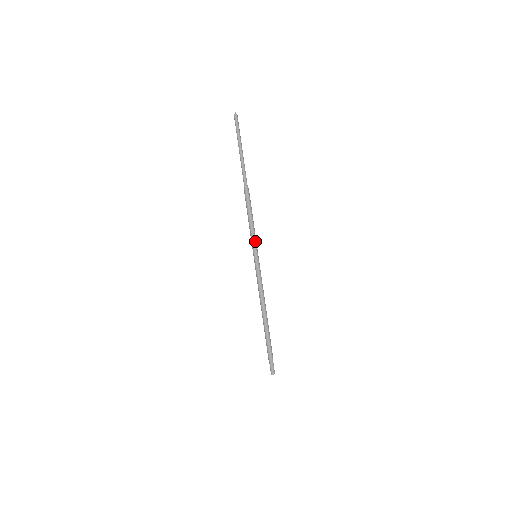
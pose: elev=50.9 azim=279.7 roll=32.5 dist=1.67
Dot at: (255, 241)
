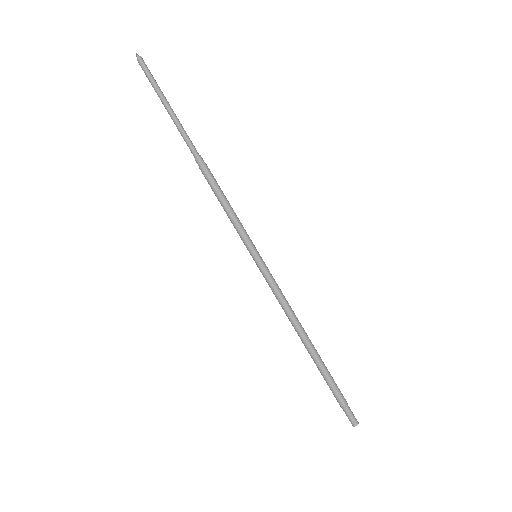
Dot at: (246, 234)
